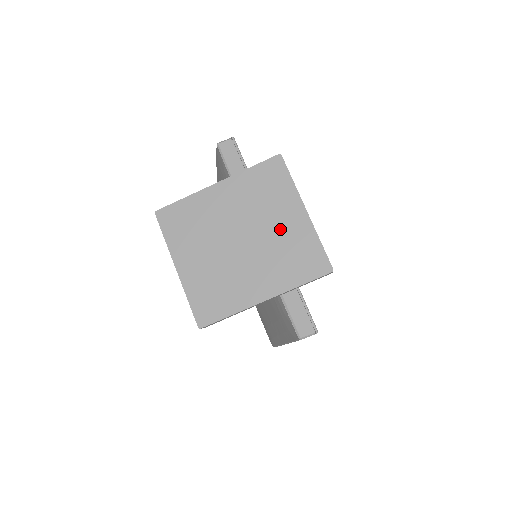
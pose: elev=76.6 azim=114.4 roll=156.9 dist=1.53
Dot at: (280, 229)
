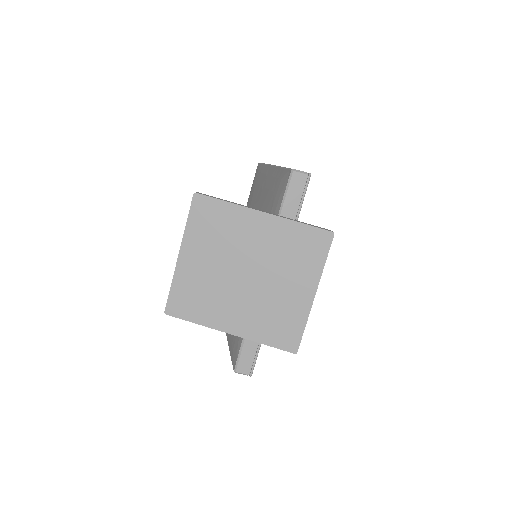
Dot at: (284, 292)
